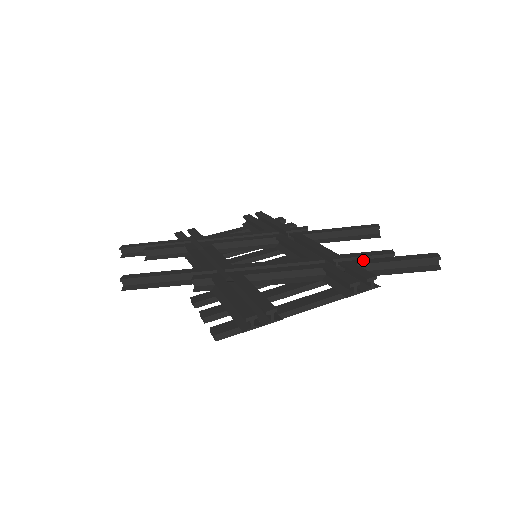
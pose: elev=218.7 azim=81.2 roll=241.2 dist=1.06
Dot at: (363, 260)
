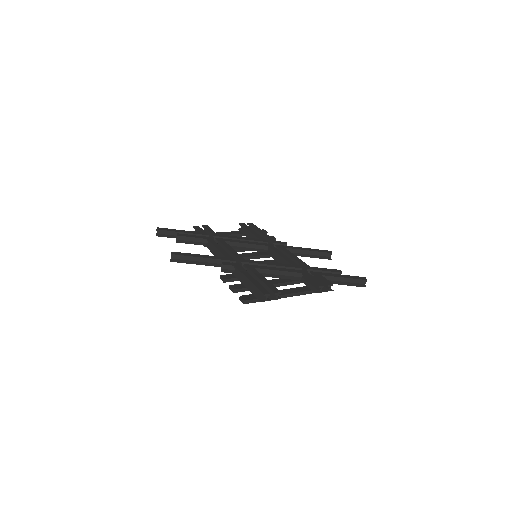
Dot at: (325, 273)
